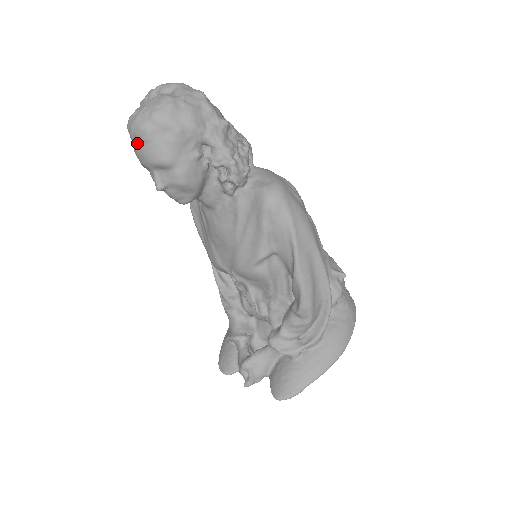
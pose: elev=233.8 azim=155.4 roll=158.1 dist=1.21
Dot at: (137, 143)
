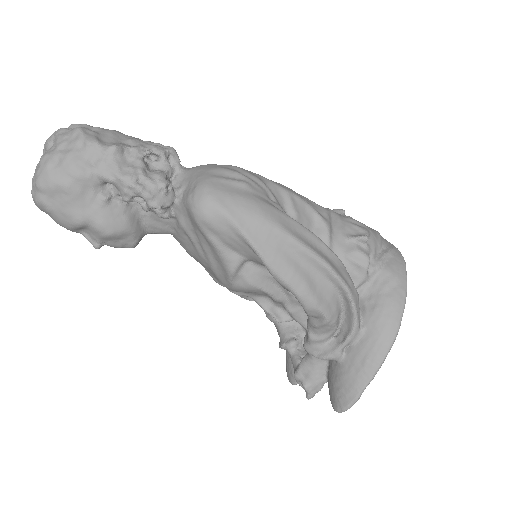
Dot at: occluded
